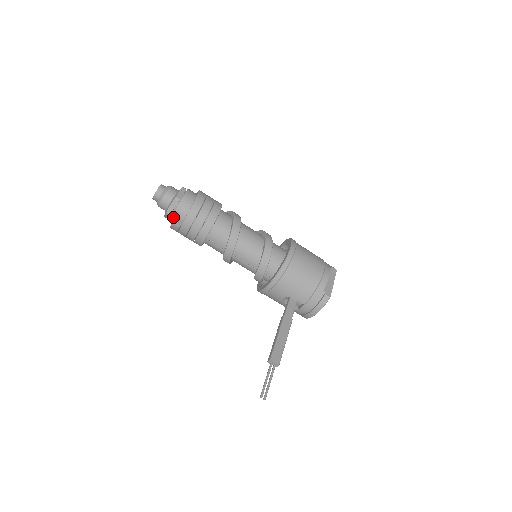
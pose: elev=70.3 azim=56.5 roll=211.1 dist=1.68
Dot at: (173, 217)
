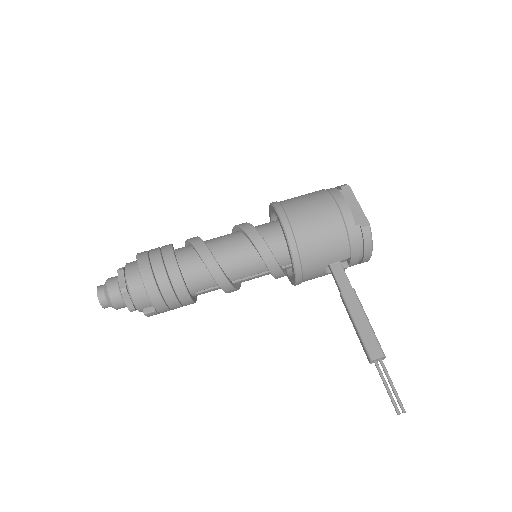
Dot at: (139, 308)
